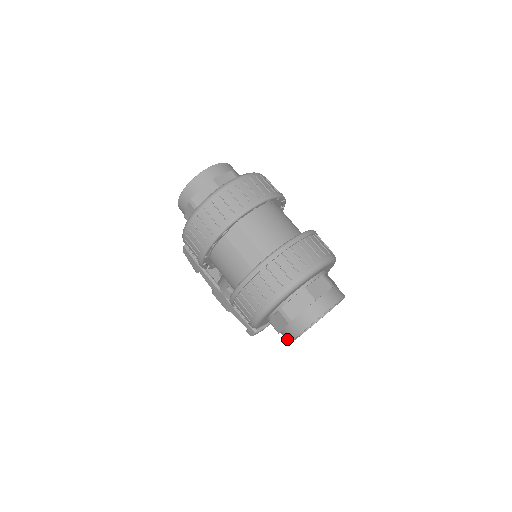
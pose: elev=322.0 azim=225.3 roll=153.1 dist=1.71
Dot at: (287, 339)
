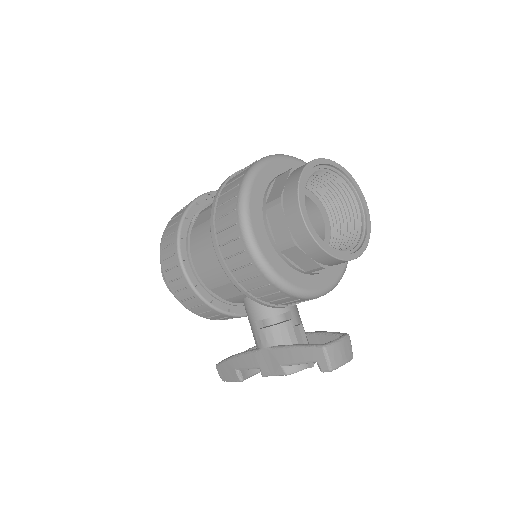
Dot at: (302, 232)
